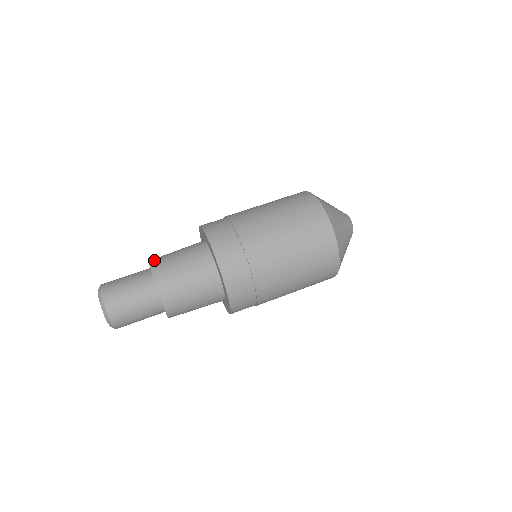
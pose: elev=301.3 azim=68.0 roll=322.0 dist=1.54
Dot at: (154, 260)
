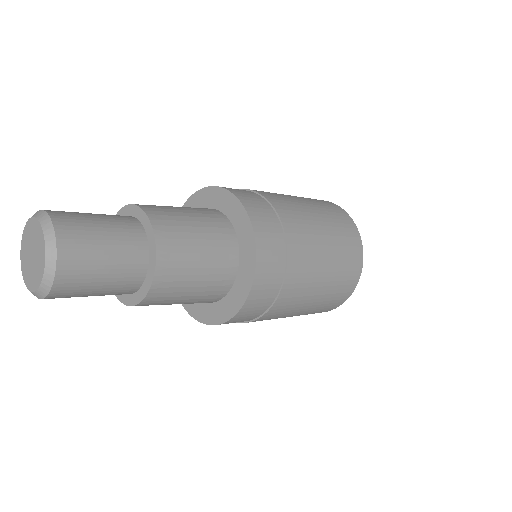
Dot at: occluded
